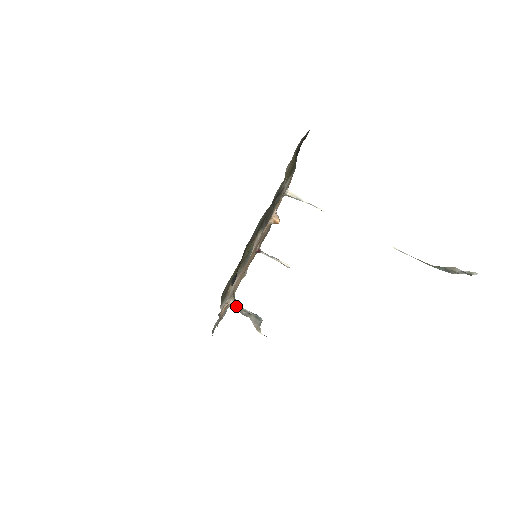
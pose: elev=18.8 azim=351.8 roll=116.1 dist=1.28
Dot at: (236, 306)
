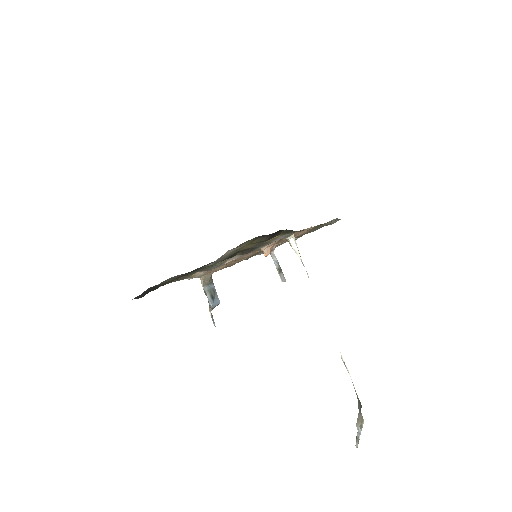
Dot at: (202, 284)
